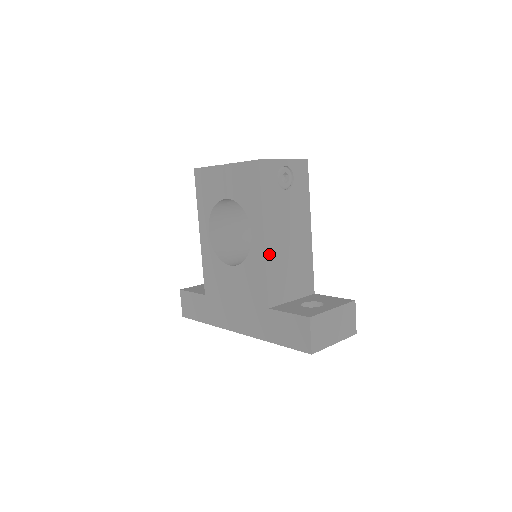
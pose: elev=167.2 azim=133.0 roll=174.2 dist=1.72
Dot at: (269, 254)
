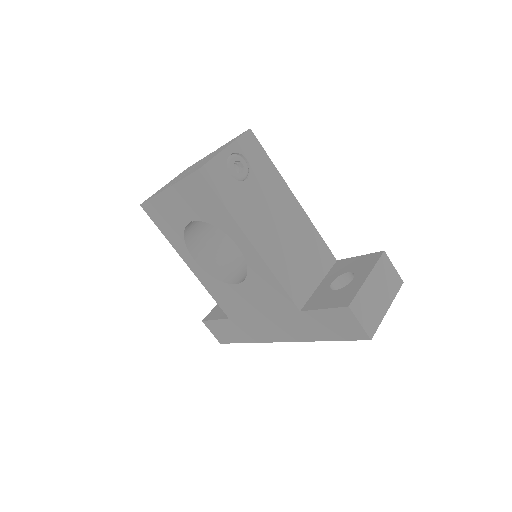
Dot at: (268, 258)
